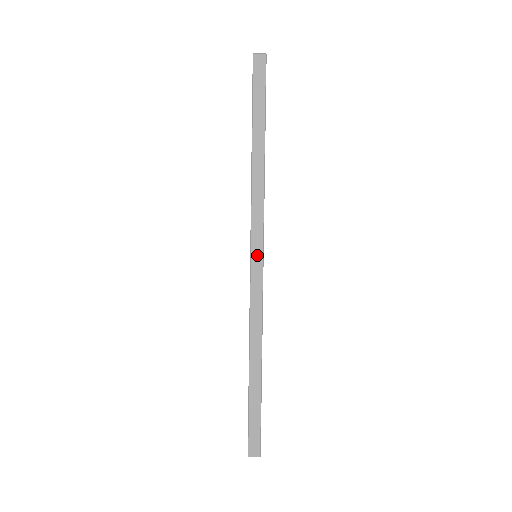
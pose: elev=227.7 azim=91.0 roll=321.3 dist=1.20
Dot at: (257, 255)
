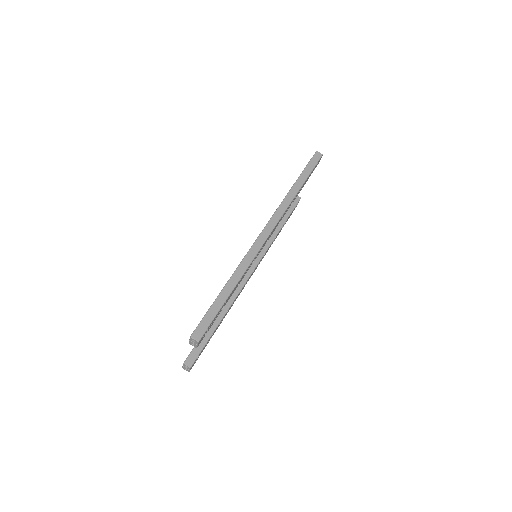
Dot at: (269, 229)
